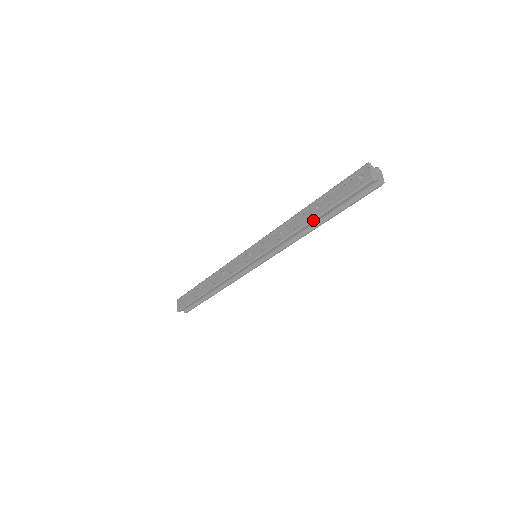
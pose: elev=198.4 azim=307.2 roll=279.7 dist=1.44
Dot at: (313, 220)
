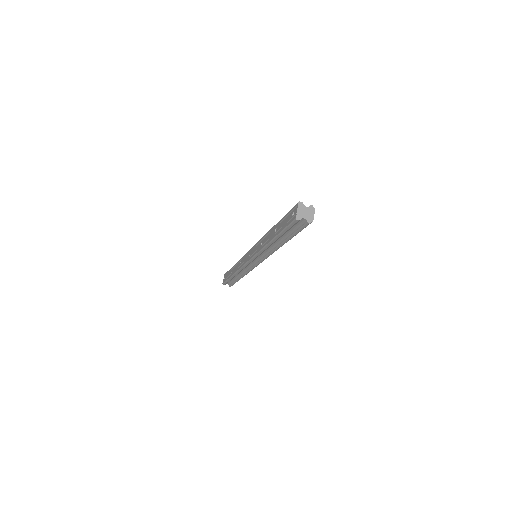
Dot at: (272, 240)
